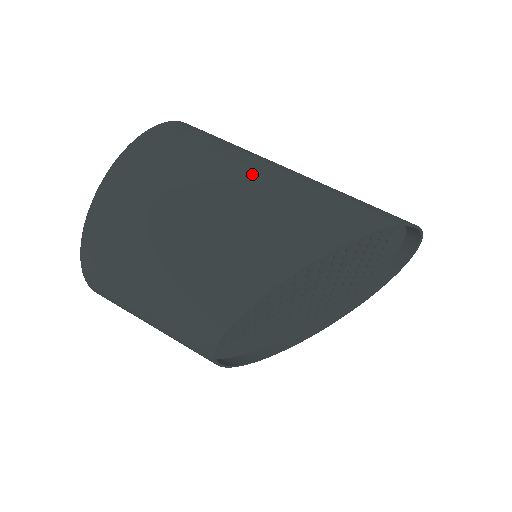
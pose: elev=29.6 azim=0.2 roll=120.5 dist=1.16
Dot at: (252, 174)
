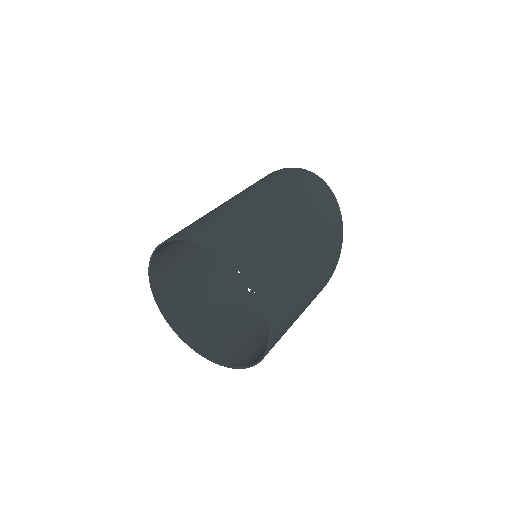
Dot at: (308, 264)
